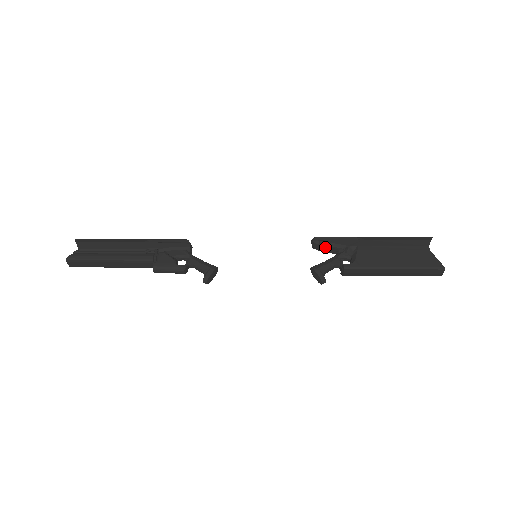
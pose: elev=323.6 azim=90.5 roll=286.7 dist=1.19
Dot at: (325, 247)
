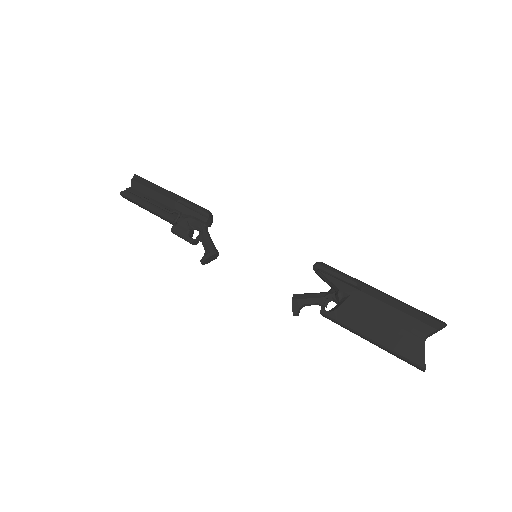
Dot at: (322, 278)
